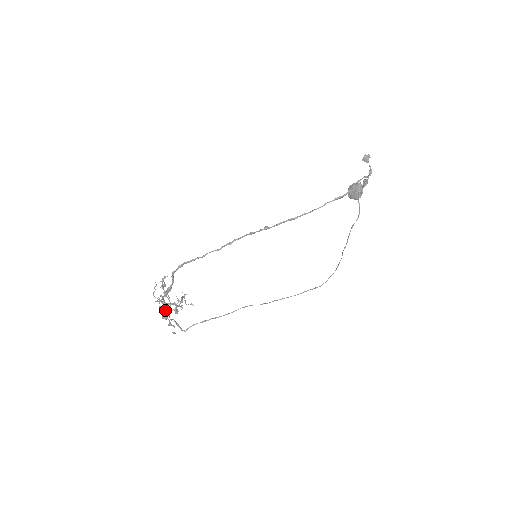
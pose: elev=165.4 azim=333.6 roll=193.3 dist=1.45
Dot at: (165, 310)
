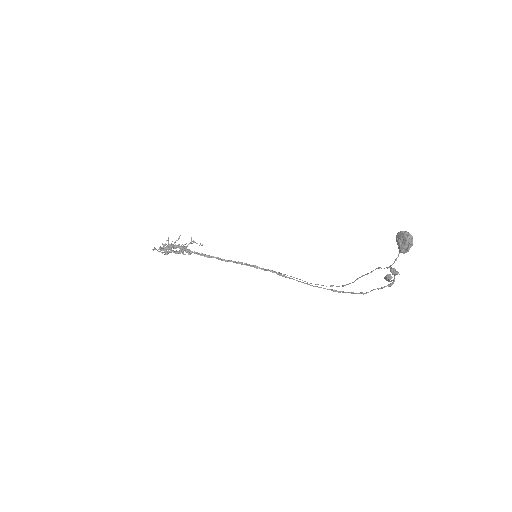
Dot at: occluded
